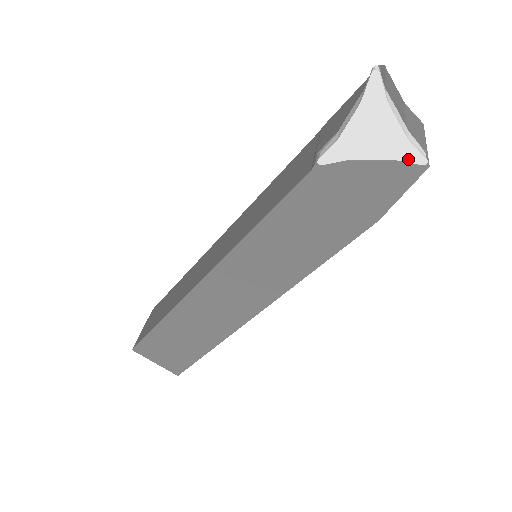
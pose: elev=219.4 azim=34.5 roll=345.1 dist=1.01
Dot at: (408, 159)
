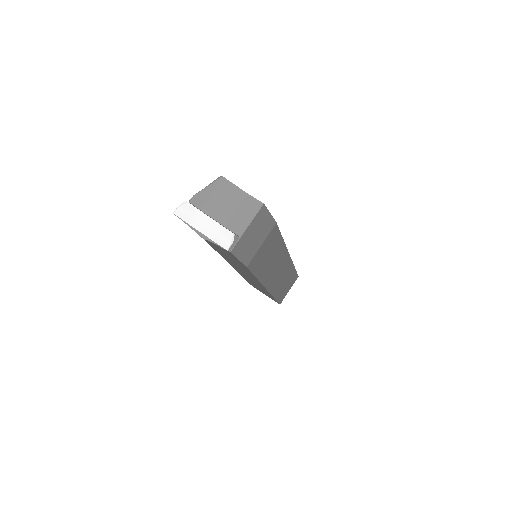
Dot at: (221, 247)
